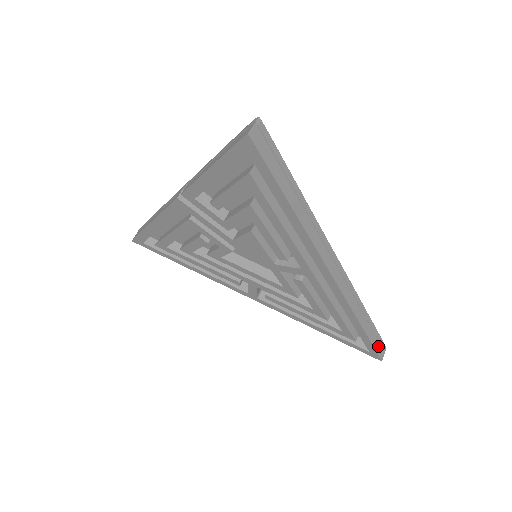
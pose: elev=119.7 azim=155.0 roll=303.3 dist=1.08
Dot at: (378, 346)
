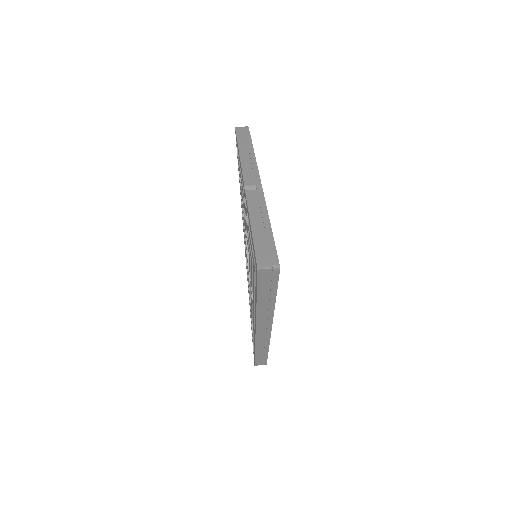
Dot at: (260, 361)
